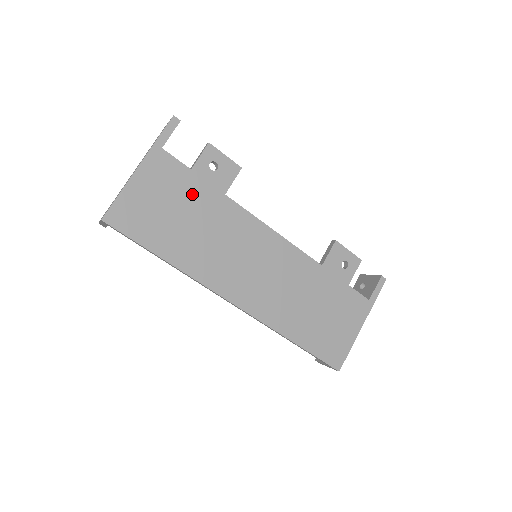
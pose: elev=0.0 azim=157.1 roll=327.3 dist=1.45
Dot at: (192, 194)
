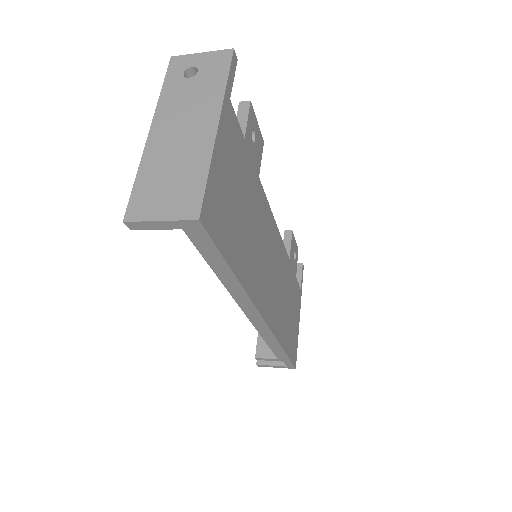
Dot at: (246, 175)
